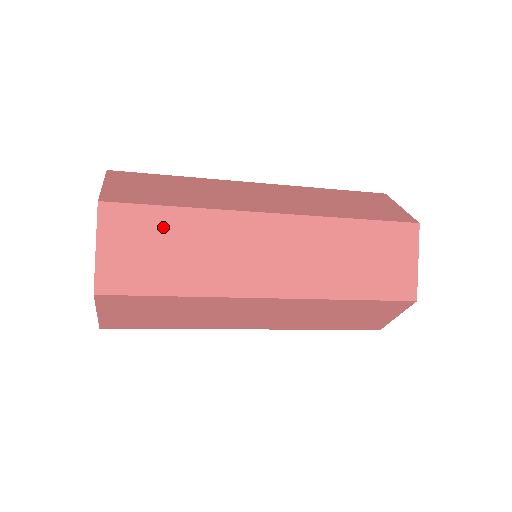
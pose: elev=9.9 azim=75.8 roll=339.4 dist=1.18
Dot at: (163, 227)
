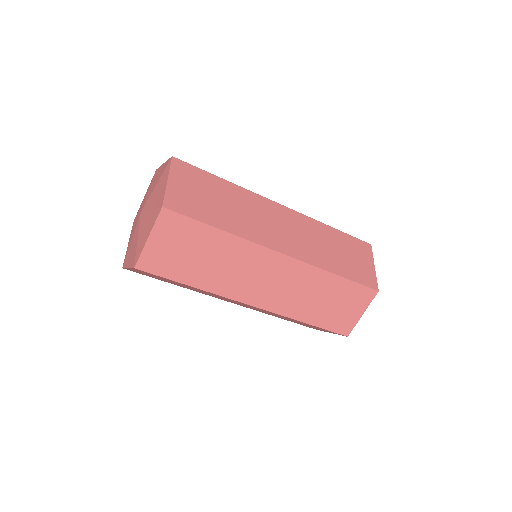
Dot at: (202, 239)
